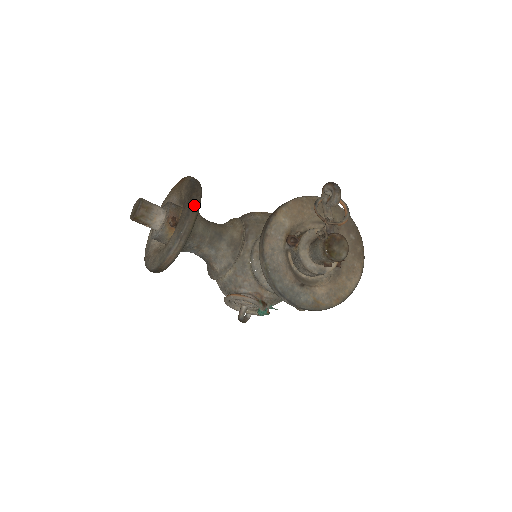
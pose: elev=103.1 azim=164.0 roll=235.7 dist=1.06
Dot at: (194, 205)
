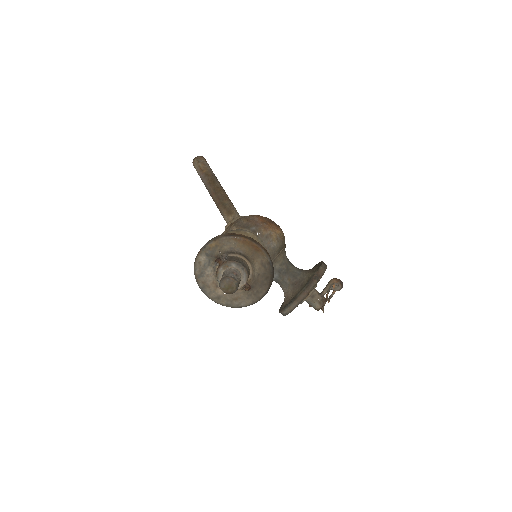
Dot at: occluded
